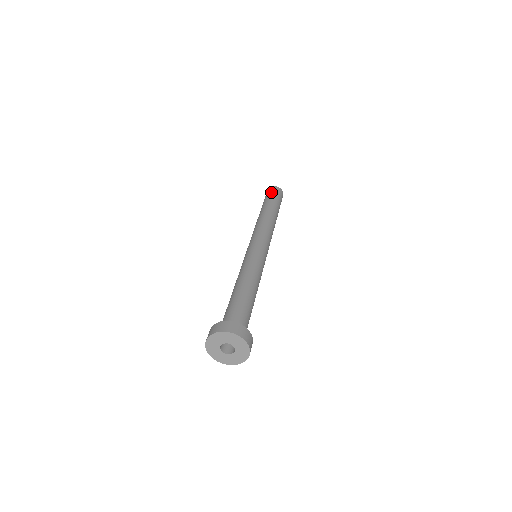
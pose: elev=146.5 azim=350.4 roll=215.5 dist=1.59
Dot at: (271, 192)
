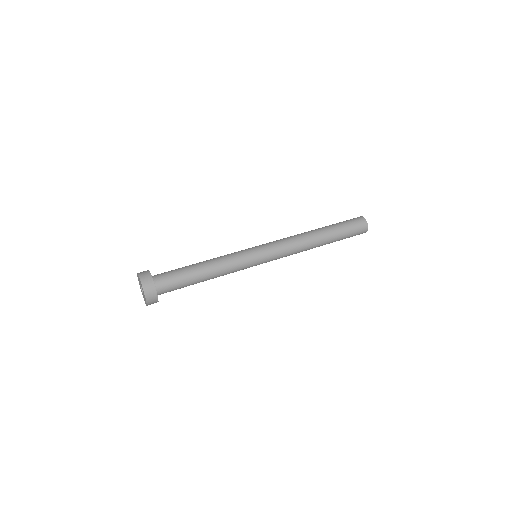
Dot at: occluded
